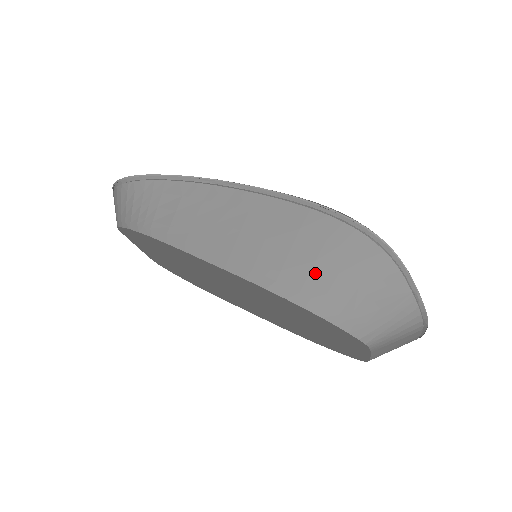
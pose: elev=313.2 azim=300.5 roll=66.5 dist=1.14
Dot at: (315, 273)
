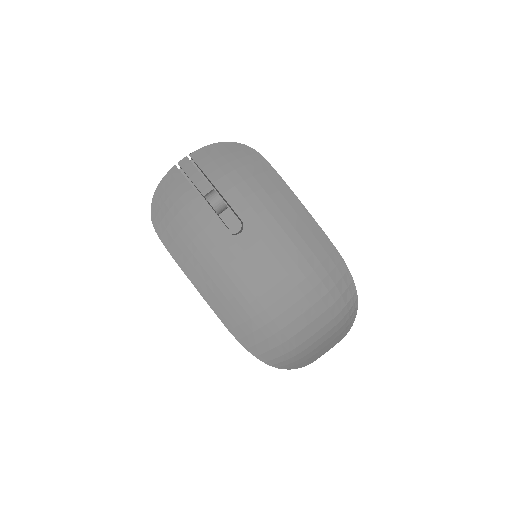
Dot at: occluded
